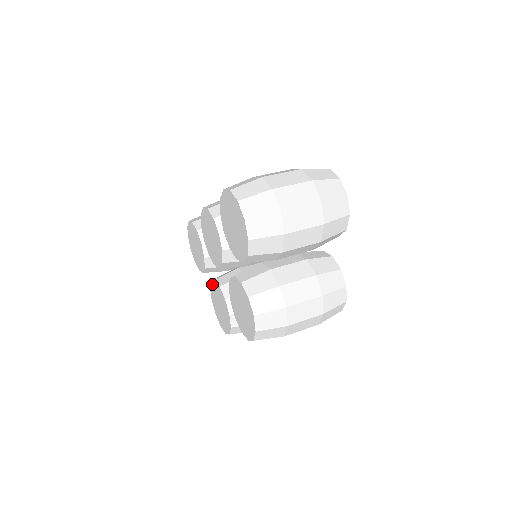
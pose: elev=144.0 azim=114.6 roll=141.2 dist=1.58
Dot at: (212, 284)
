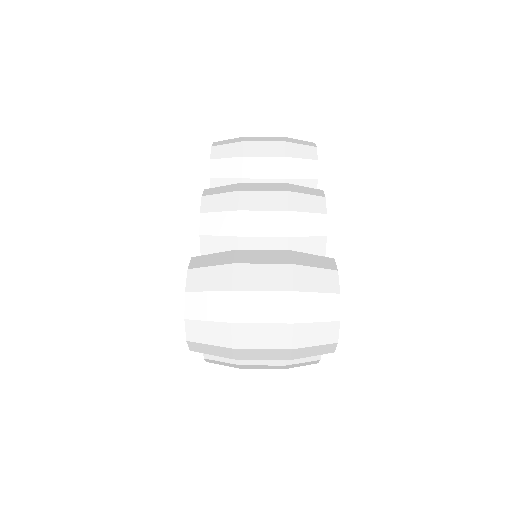
Dot at: occluded
